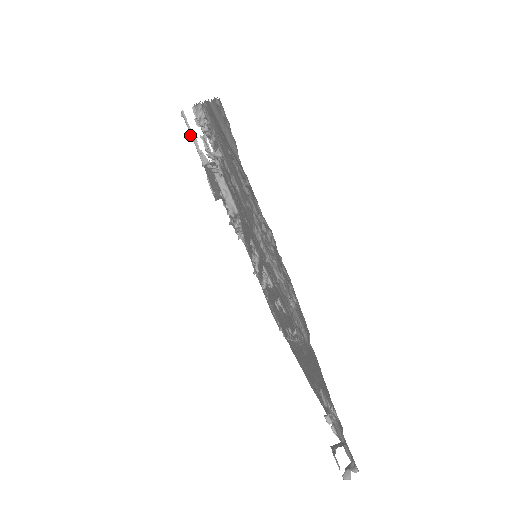
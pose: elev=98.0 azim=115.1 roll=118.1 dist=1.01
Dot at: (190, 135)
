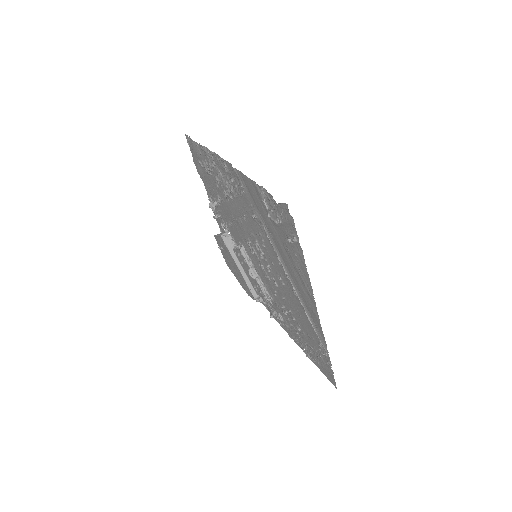
Dot at: (221, 247)
